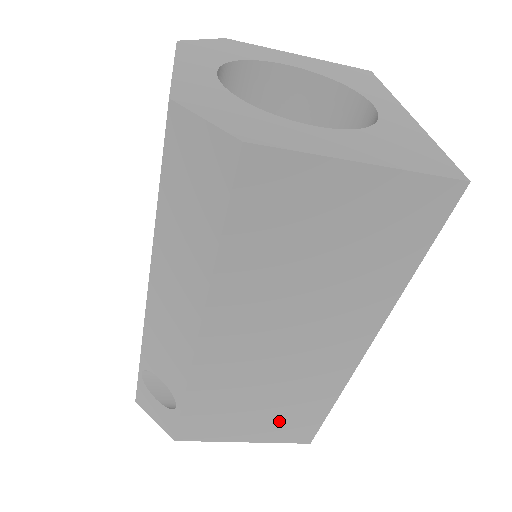
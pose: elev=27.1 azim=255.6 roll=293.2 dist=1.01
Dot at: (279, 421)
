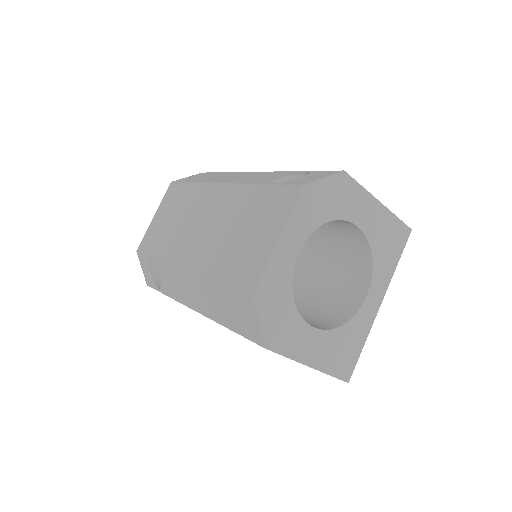
Dot at: occluded
